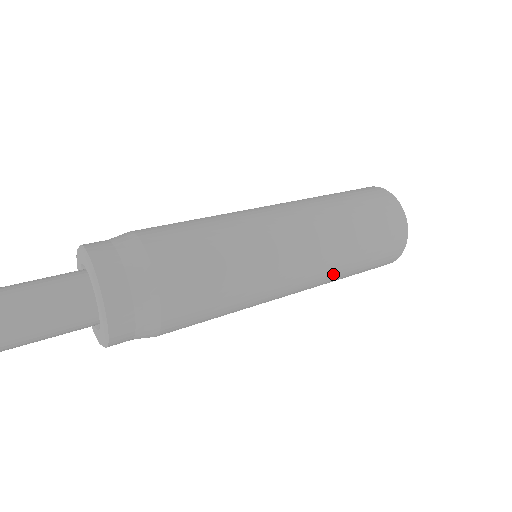
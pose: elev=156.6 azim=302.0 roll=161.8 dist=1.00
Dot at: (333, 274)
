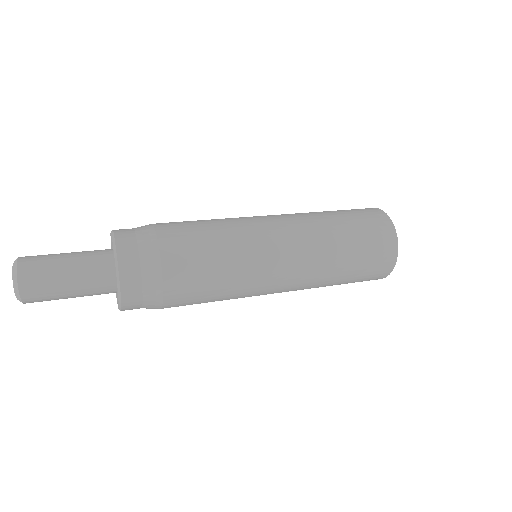
Dot at: (324, 266)
